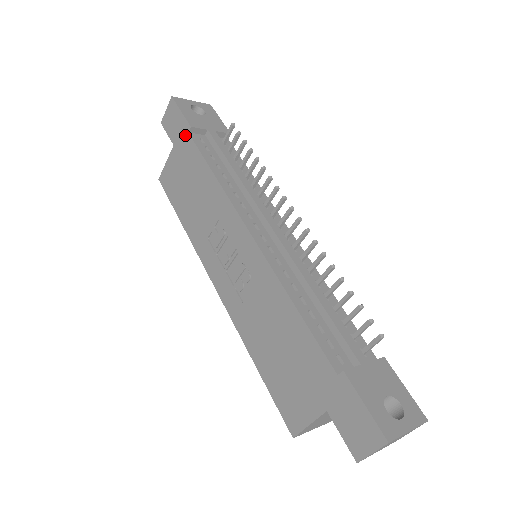
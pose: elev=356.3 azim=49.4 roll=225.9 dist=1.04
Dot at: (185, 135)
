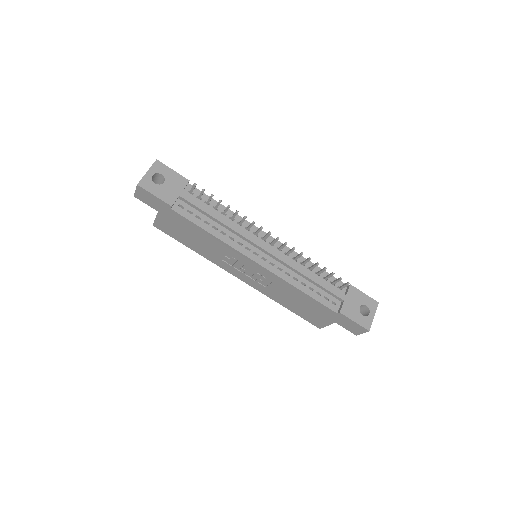
Dot at: (168, 210)
